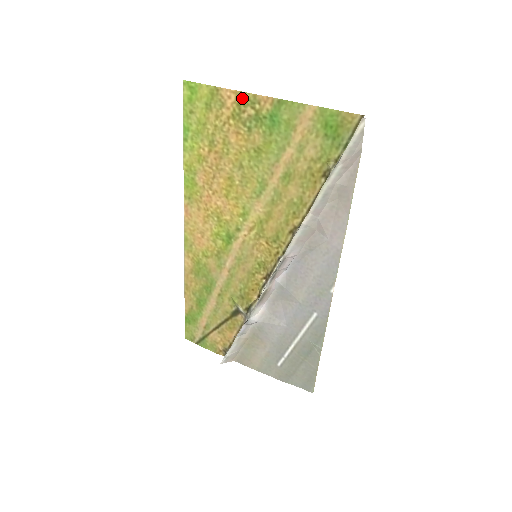
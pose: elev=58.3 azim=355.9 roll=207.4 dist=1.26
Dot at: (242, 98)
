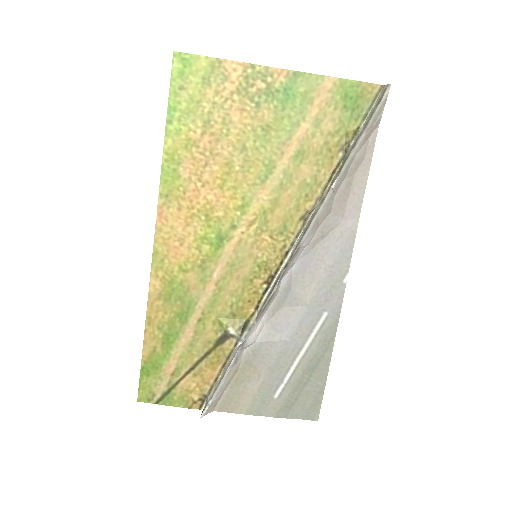
Dot at: (251, 71)
